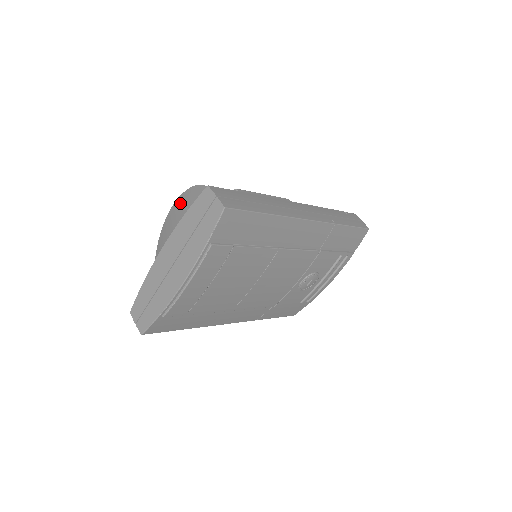
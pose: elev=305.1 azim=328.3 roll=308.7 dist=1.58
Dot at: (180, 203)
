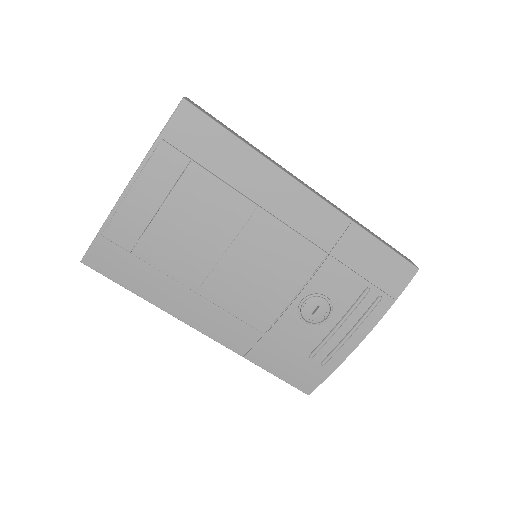
Dot at: occluded
